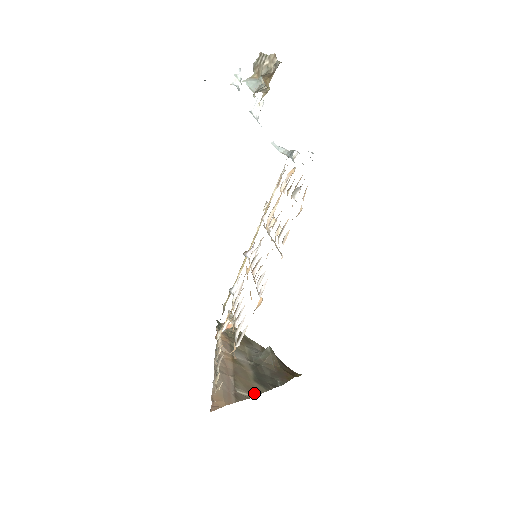
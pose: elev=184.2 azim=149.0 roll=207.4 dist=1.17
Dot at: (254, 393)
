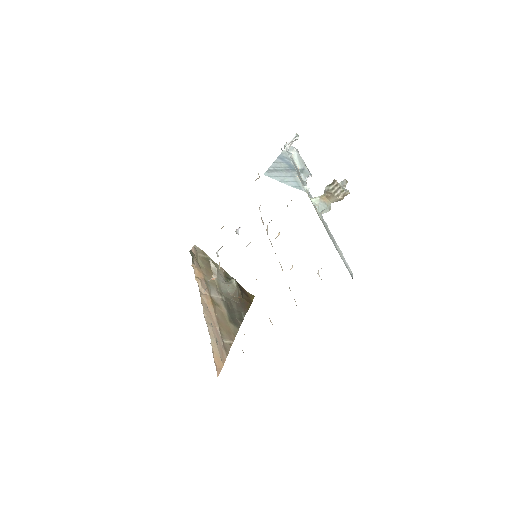
Dot at: (233, 337)
